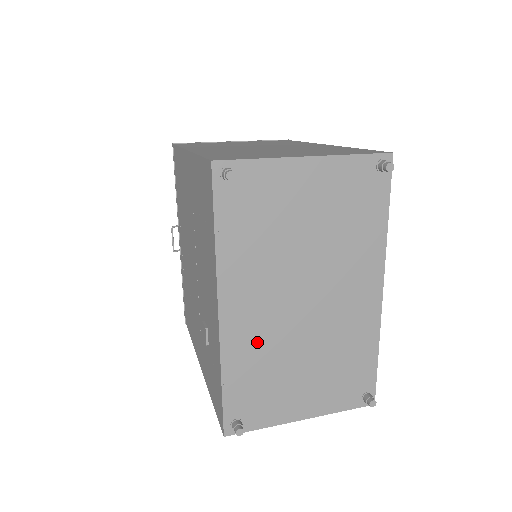
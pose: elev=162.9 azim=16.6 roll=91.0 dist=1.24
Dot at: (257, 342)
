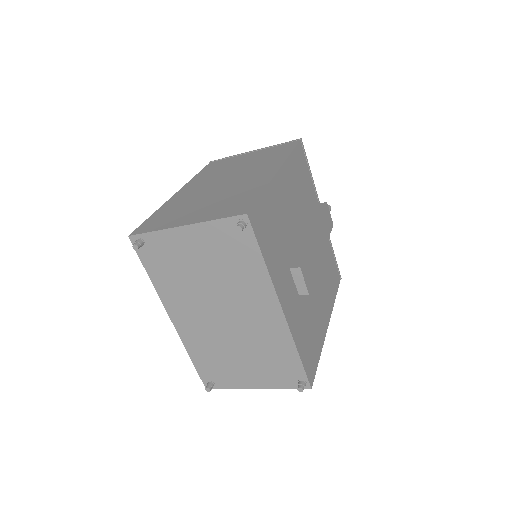
Dot at: (202, 338)
